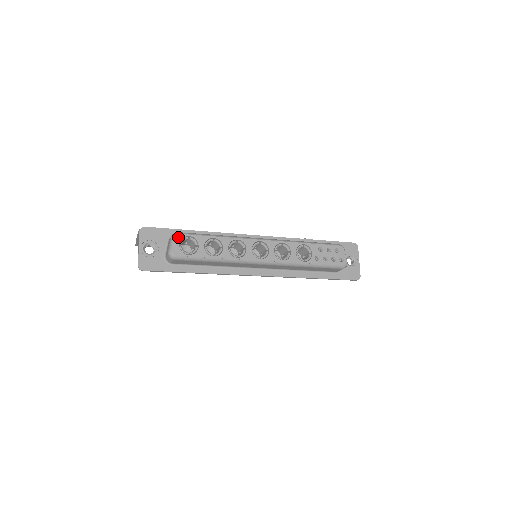
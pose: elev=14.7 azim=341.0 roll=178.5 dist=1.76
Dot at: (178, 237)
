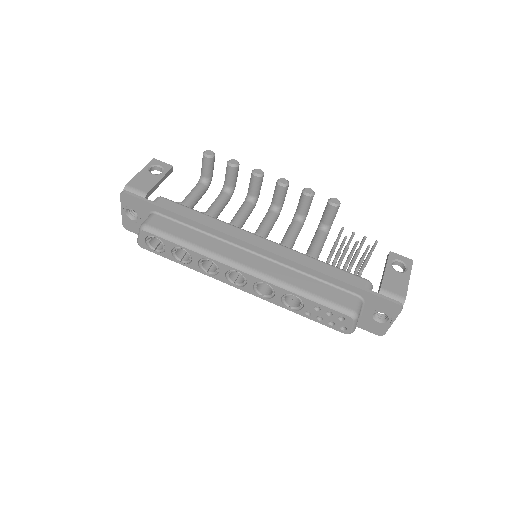
Dot at: (144, 233)
